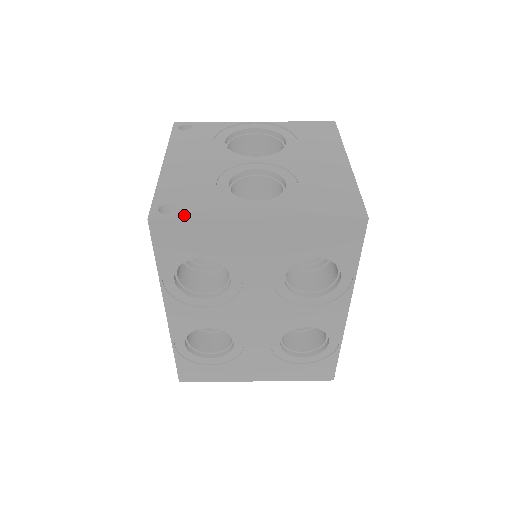
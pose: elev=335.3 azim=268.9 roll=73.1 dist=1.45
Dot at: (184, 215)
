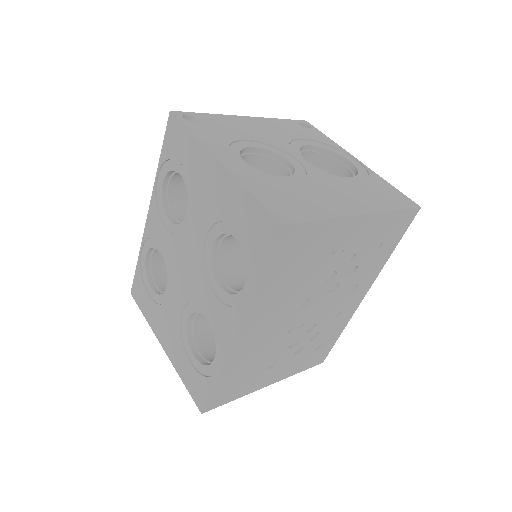
Dot at: (189, 125)
